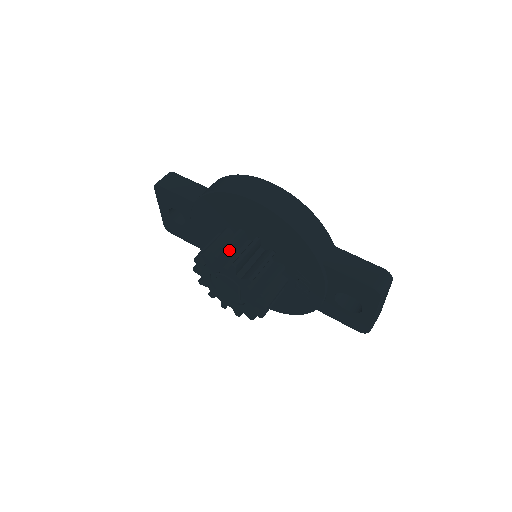
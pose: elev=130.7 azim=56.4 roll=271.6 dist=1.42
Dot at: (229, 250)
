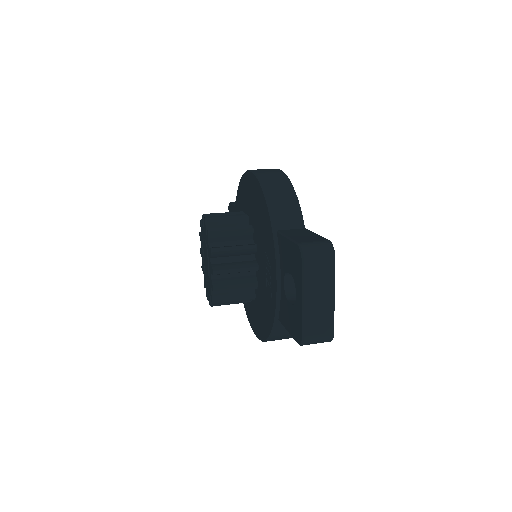
Dot at: occluded
